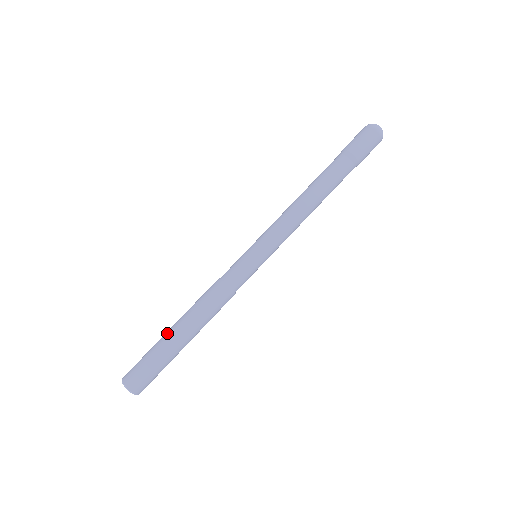
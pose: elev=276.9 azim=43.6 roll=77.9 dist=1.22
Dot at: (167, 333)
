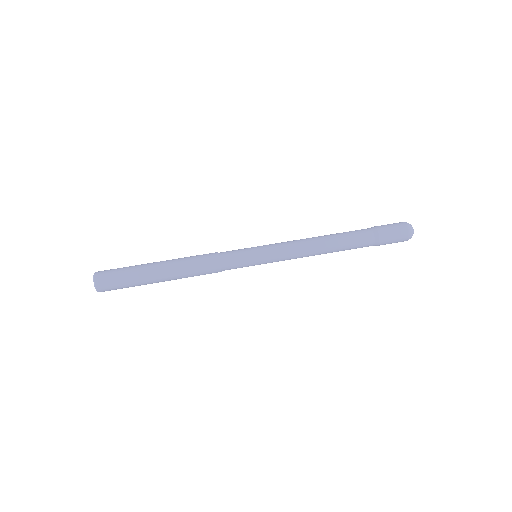
Dot at: occluded
